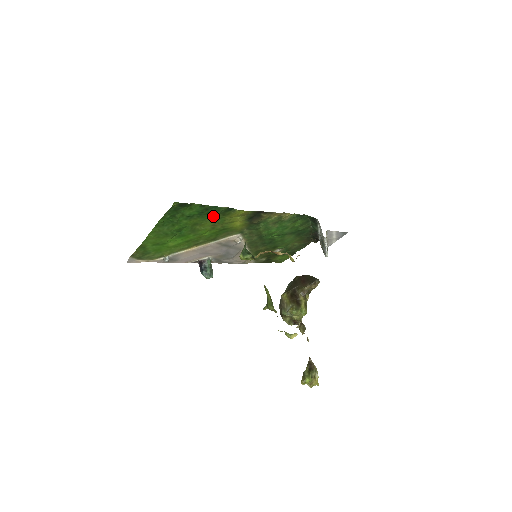
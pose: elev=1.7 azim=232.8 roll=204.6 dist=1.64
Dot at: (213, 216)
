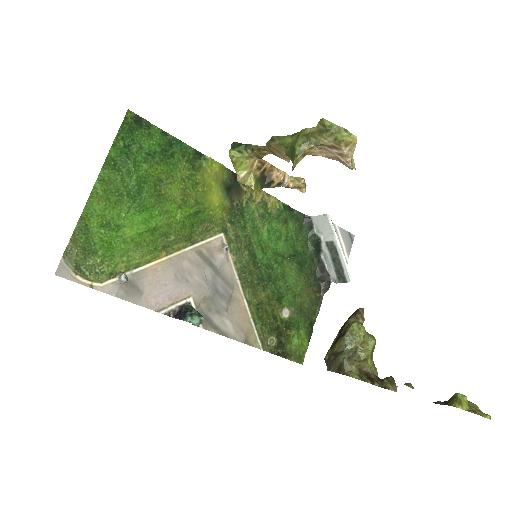
Dot at: (180, 167)
